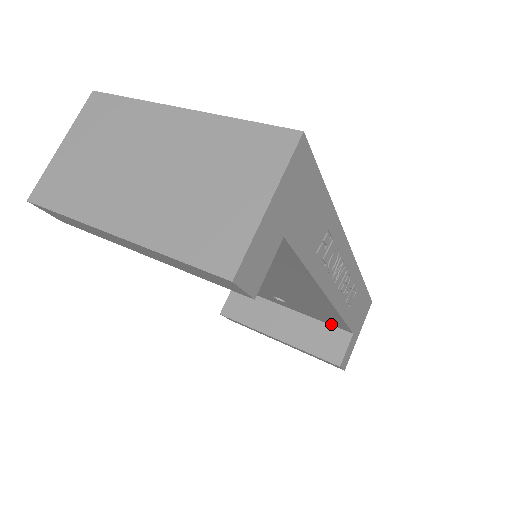
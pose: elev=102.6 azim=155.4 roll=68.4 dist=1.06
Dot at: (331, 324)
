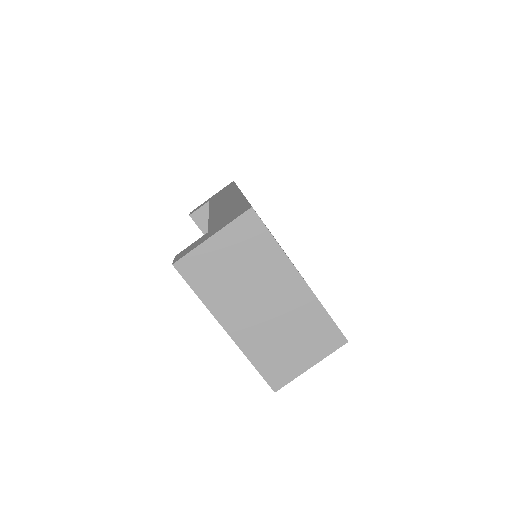
Dot at: occluded
